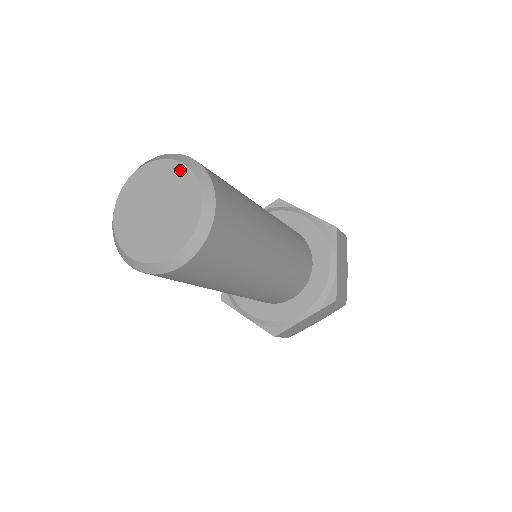
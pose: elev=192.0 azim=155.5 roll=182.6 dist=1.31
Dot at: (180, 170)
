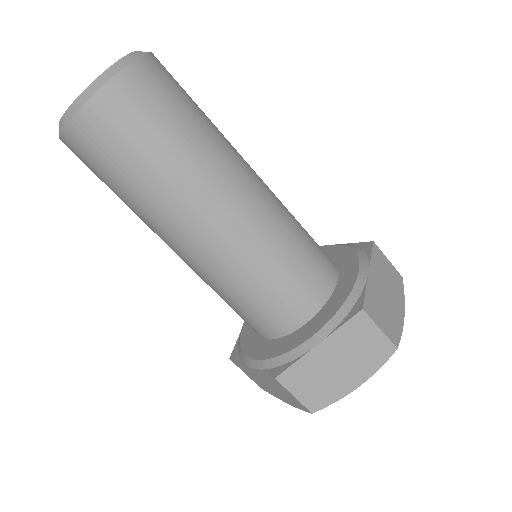
Dot at: occluded
